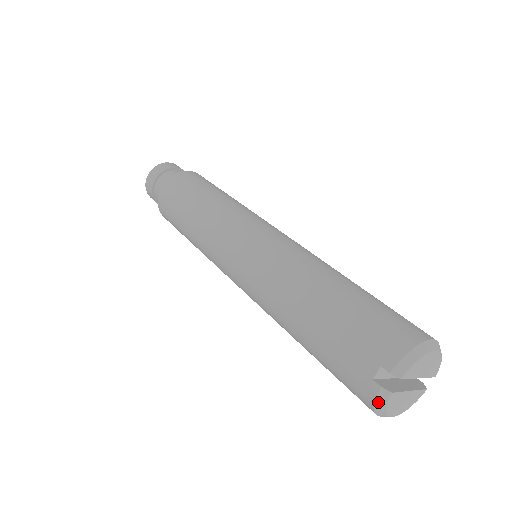
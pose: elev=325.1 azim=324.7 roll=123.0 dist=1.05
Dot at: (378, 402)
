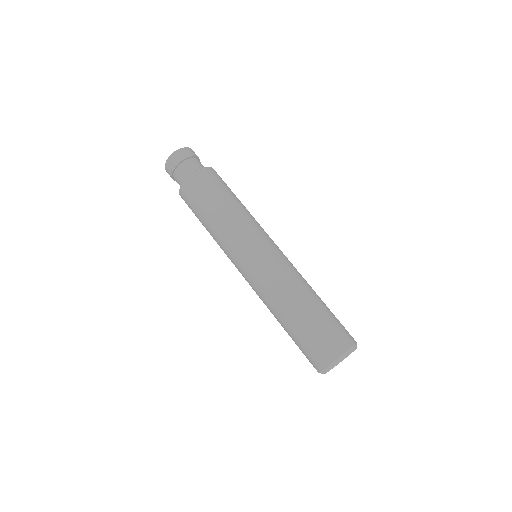
Dot at: occluded
